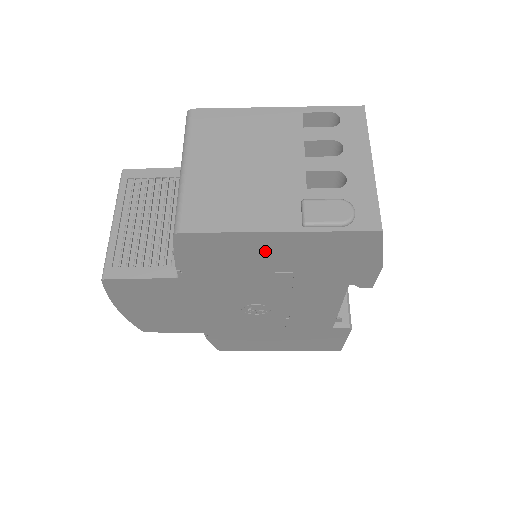
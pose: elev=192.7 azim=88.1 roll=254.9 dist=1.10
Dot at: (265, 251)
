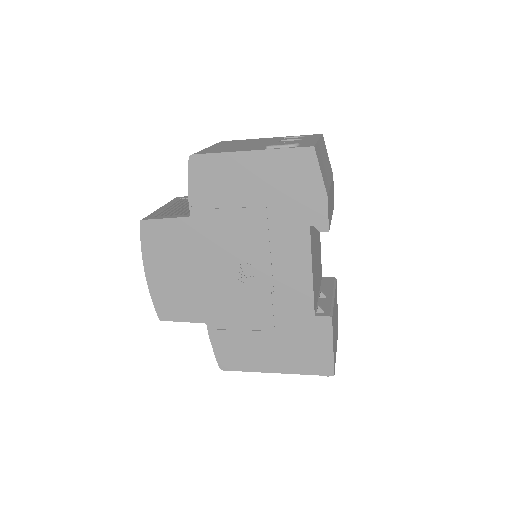
Dot at: (244, 176)
